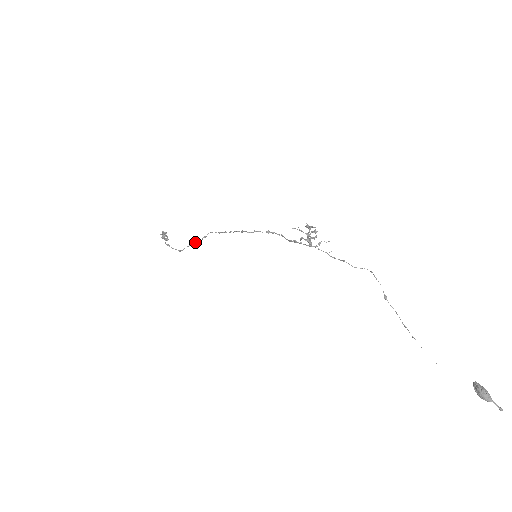
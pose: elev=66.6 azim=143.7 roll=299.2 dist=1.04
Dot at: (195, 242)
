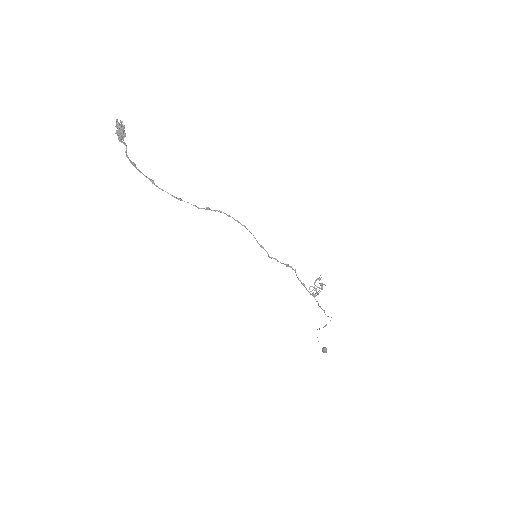
Dot at: occluded
